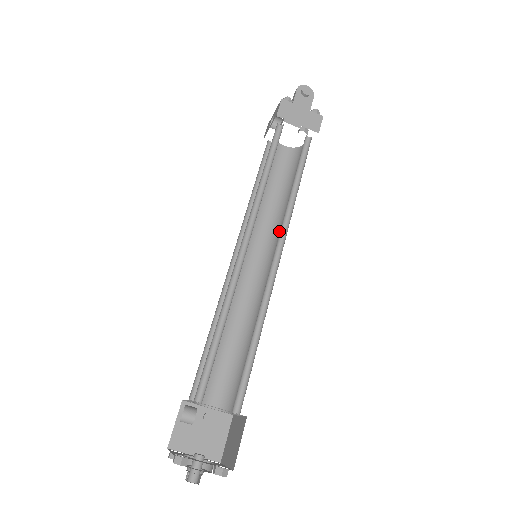
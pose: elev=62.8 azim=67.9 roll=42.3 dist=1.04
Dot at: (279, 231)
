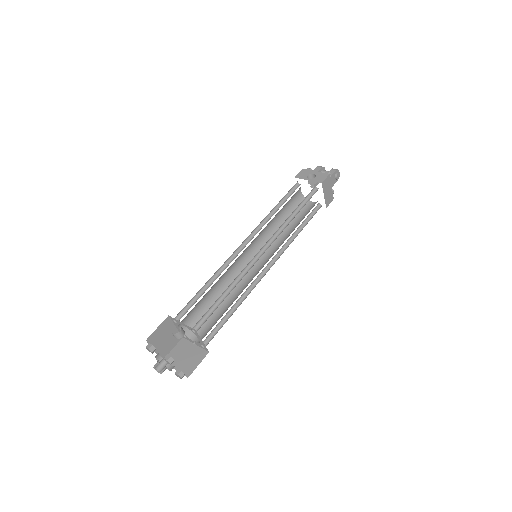
Dot at: (271, 246)
